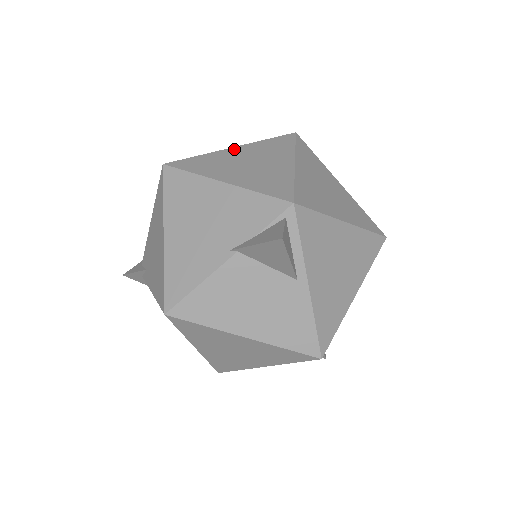
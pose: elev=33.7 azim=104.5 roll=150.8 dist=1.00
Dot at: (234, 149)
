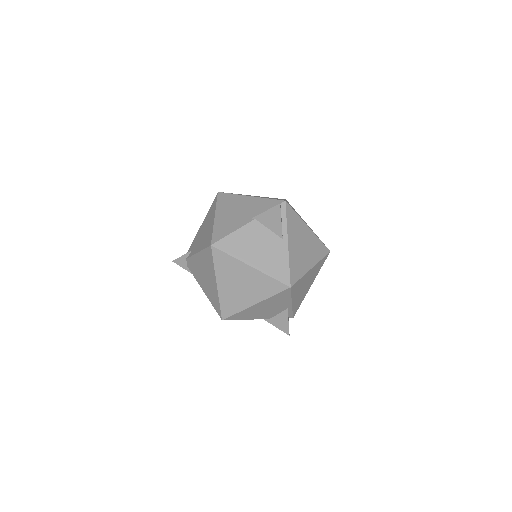
Dot at: occluded
